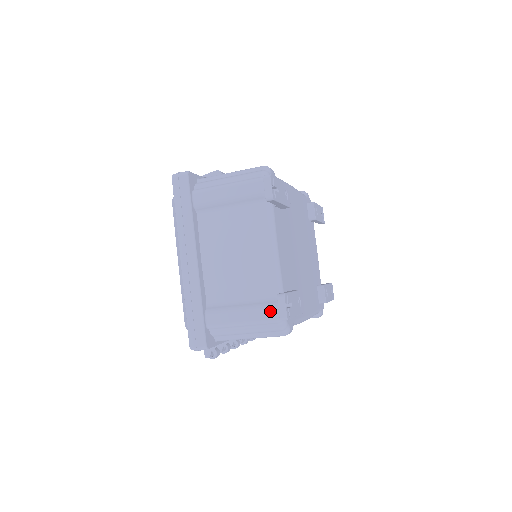
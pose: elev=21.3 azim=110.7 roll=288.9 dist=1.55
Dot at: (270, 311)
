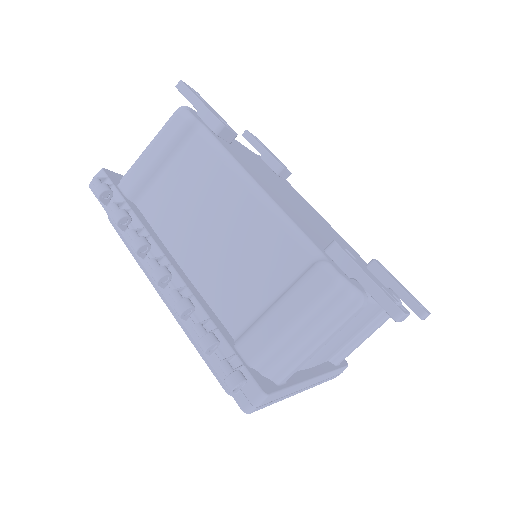
Dot at: occluded
